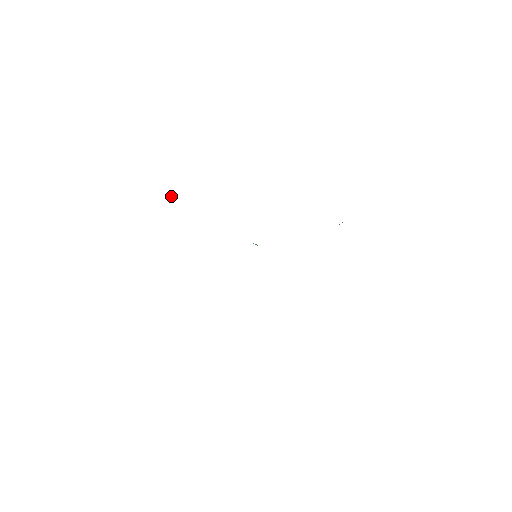
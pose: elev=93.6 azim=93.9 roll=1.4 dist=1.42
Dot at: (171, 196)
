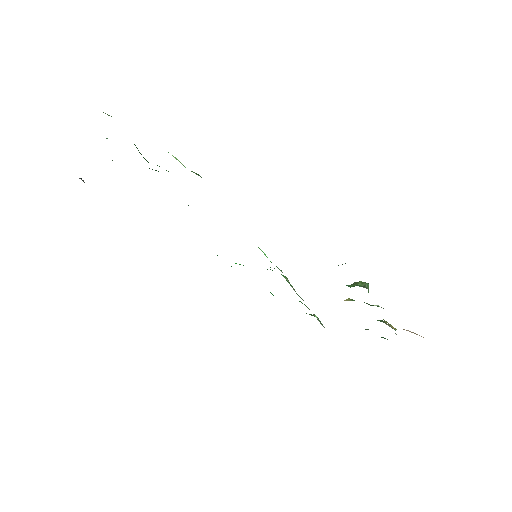
Dot at: (173, 156)
